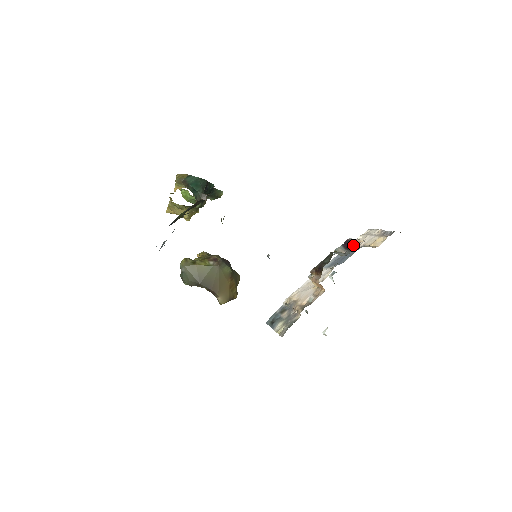
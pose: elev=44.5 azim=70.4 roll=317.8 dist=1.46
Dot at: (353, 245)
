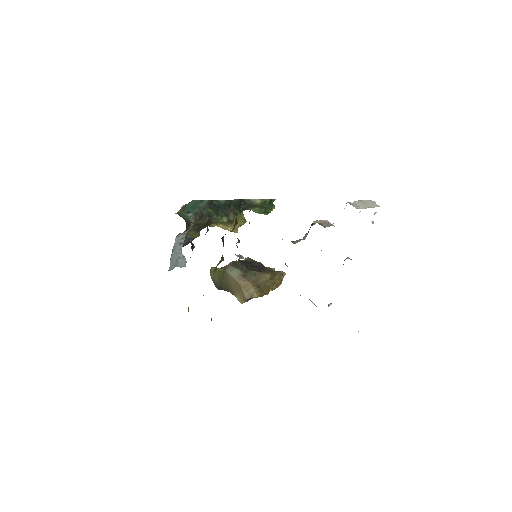
Dot at: occluded
